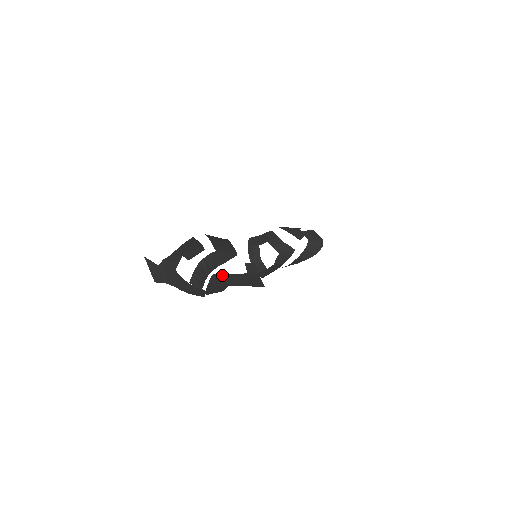
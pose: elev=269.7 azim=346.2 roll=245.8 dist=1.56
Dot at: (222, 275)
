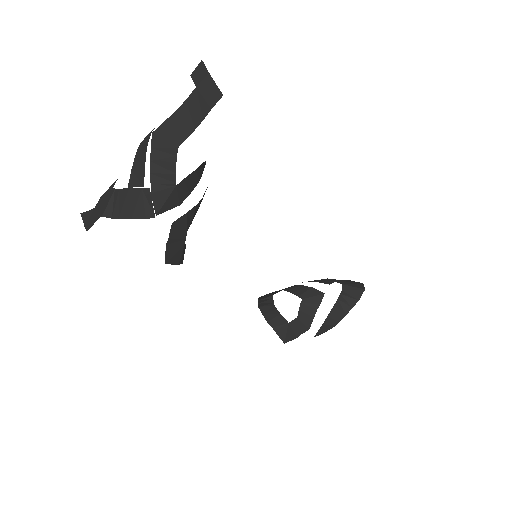
Dot at: (165, 125)
